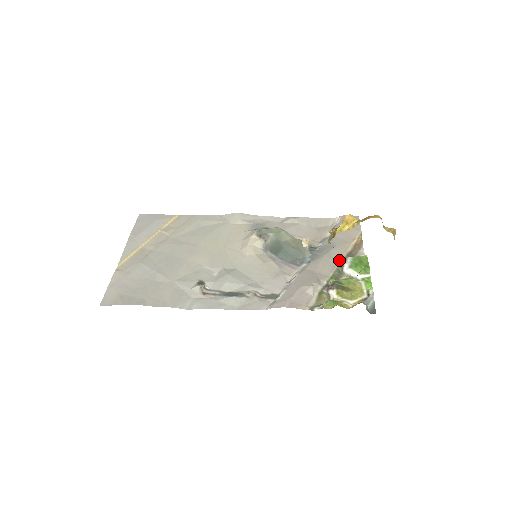
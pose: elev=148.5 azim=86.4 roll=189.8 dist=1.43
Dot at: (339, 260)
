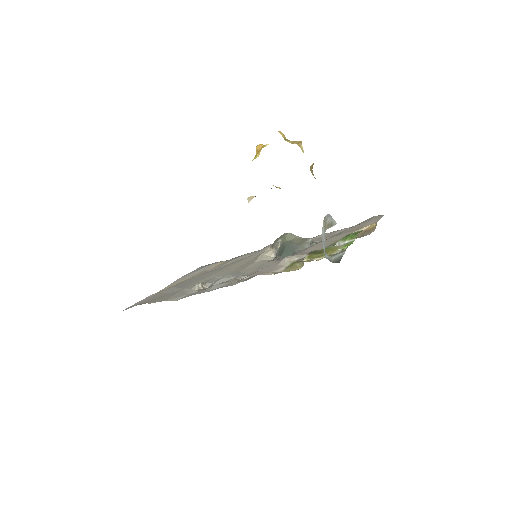
Dot at: (334, 241)
